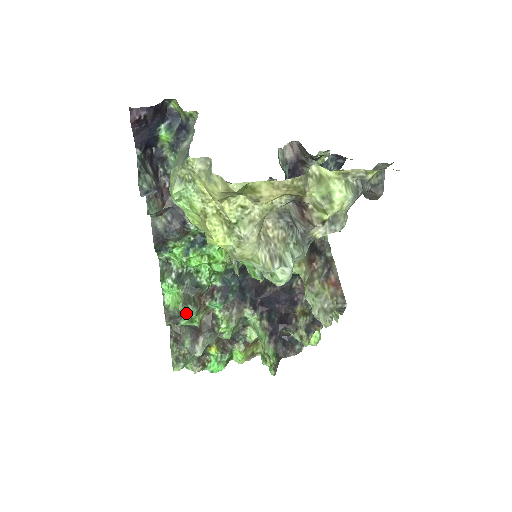
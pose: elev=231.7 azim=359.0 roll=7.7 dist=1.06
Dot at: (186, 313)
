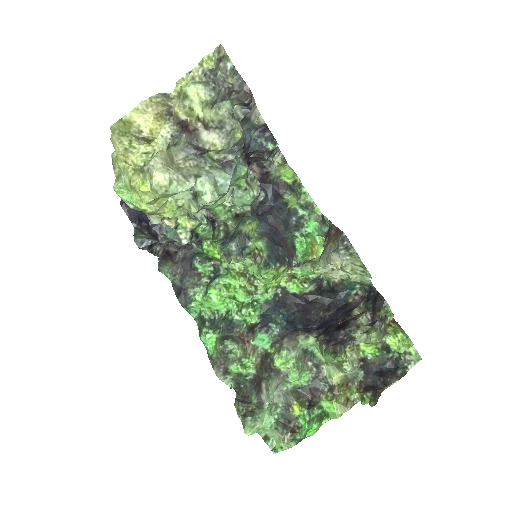
Dot at: (226, 350)
